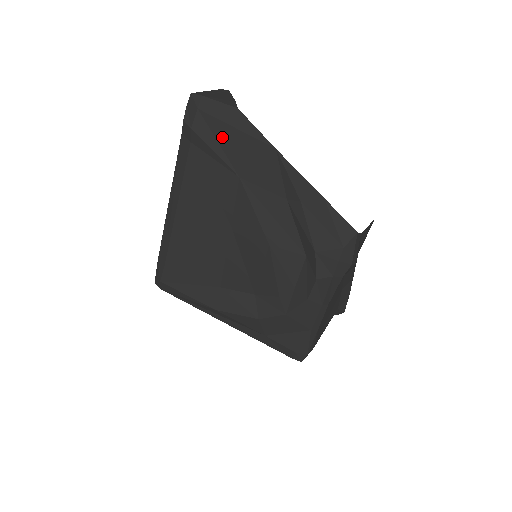
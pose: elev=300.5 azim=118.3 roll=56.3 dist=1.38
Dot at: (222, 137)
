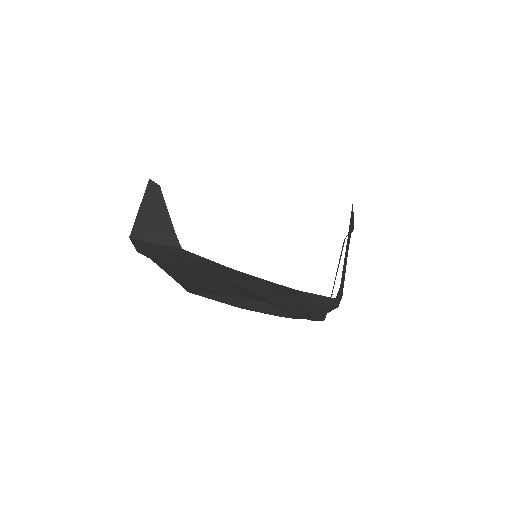
Dot at: (181, 261)
